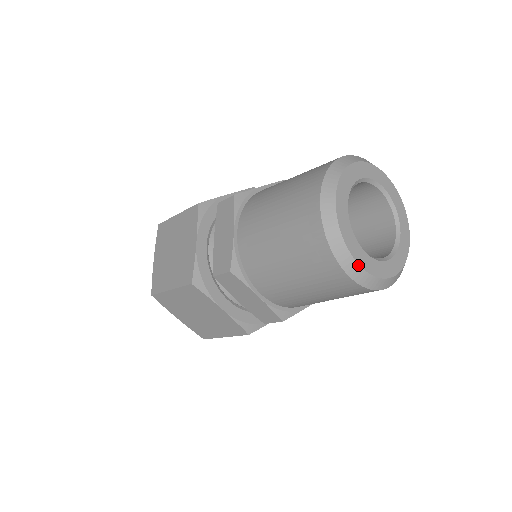
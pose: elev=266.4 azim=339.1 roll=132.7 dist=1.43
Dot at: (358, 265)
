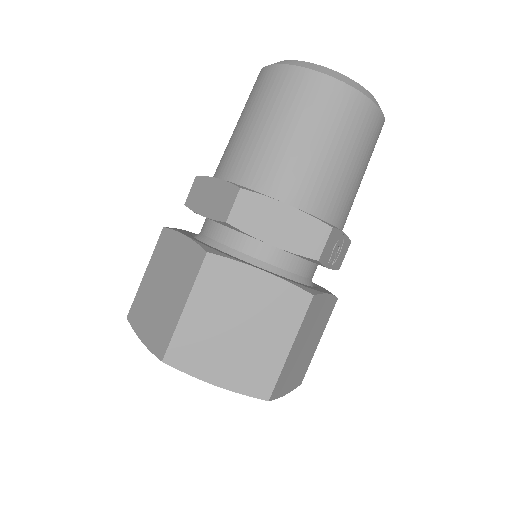
Dot at: (341, 75)
